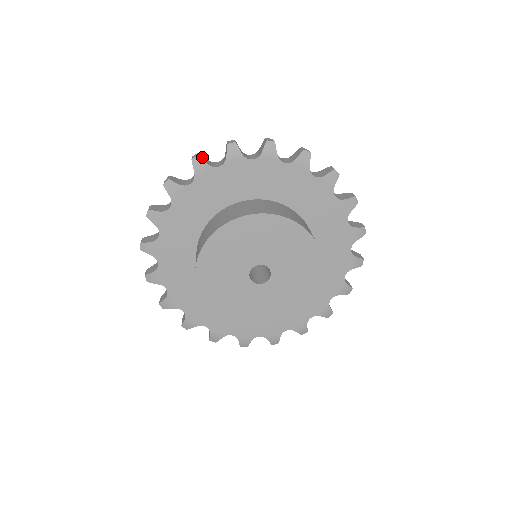
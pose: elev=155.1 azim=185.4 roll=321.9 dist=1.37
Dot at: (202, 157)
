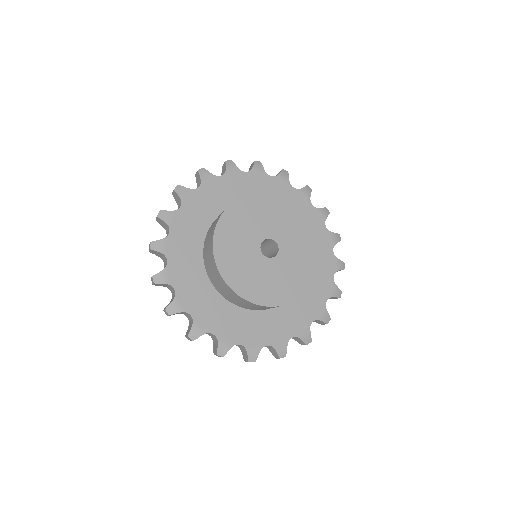
Dot at: occluded
